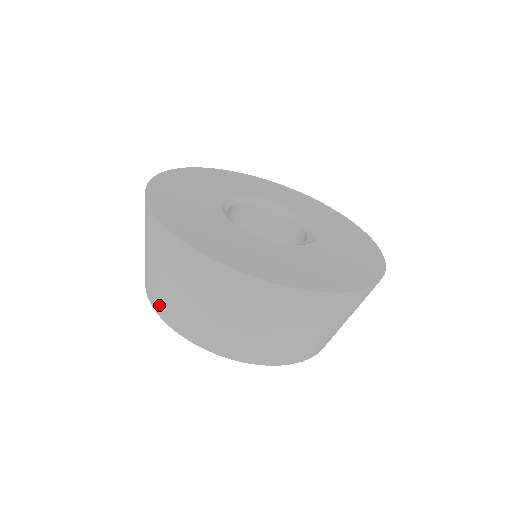
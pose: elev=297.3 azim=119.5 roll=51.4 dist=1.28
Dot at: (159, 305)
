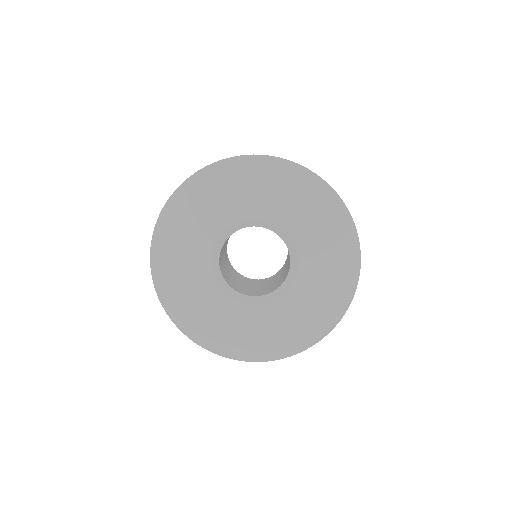
Dot at: occluded
